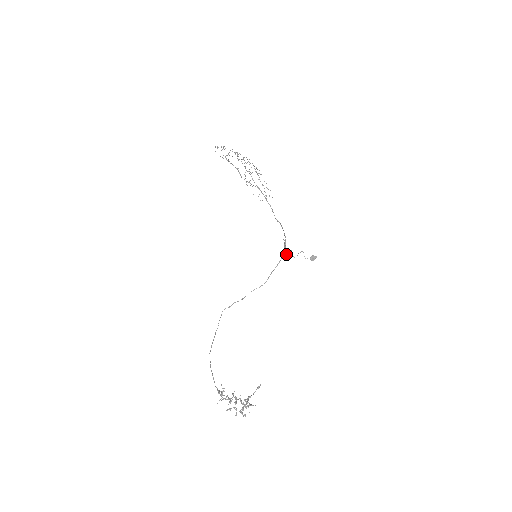
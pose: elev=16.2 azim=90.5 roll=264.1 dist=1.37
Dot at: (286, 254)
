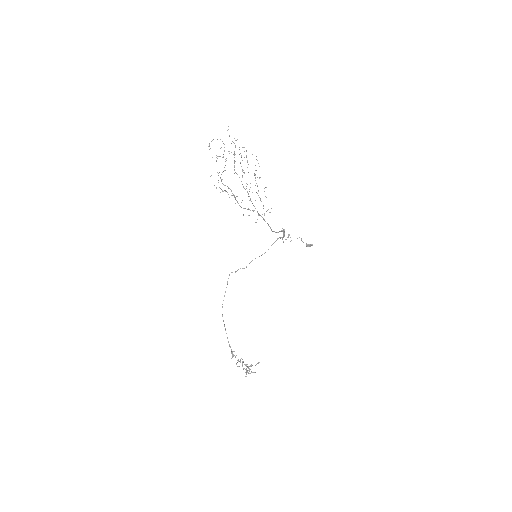
Dot at: (285, 239)
